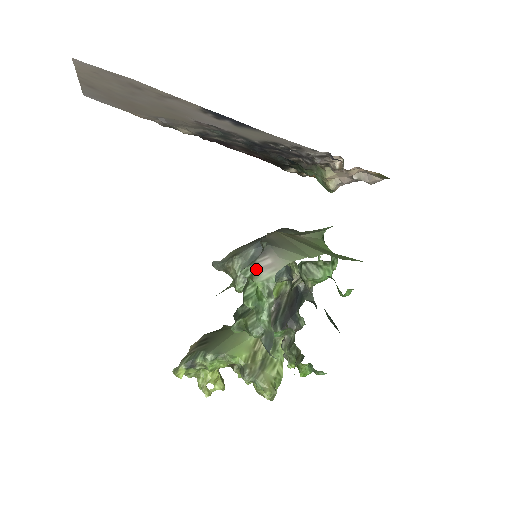
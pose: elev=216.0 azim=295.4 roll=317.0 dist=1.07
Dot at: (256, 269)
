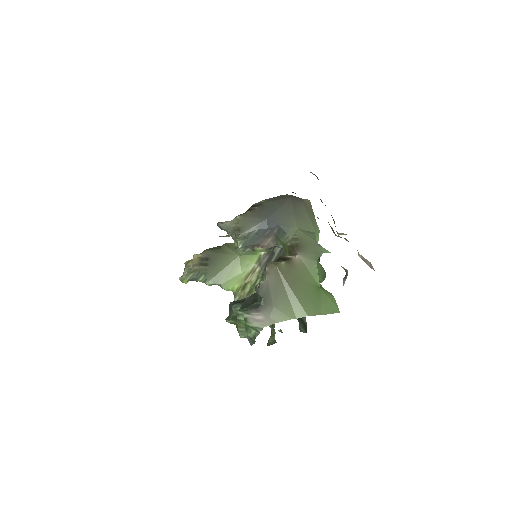
Dot at: (249, 318)
